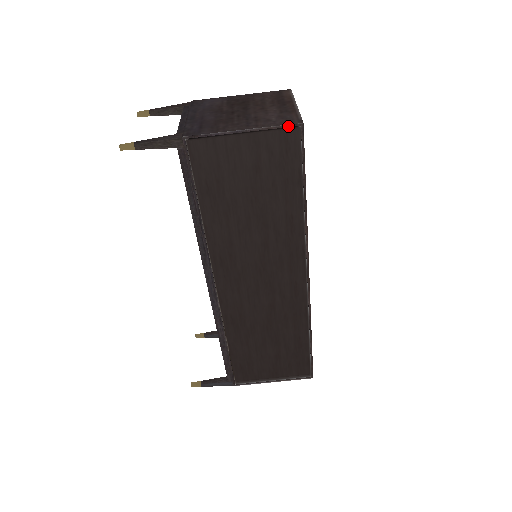
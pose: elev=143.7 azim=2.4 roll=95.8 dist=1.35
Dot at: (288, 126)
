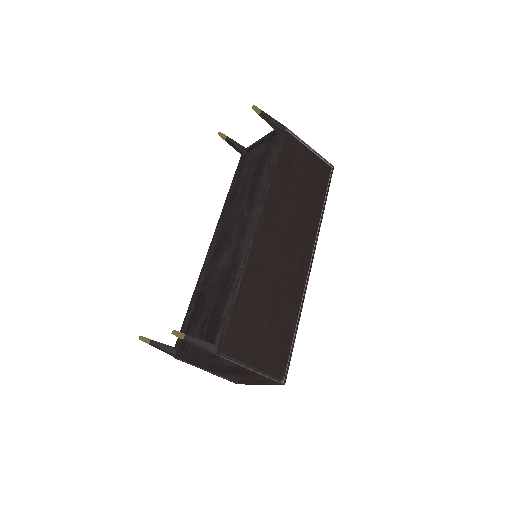
Dot at: (328, 162)
